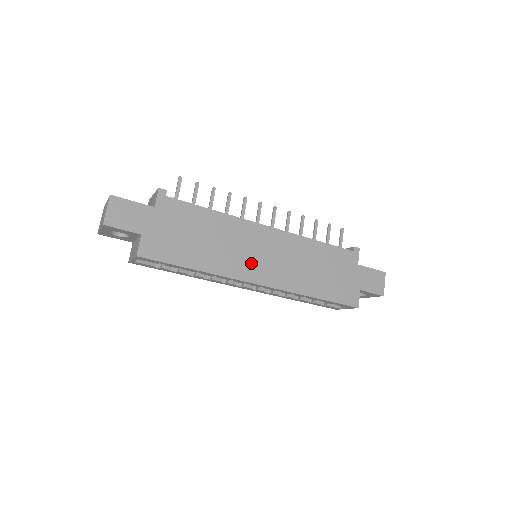
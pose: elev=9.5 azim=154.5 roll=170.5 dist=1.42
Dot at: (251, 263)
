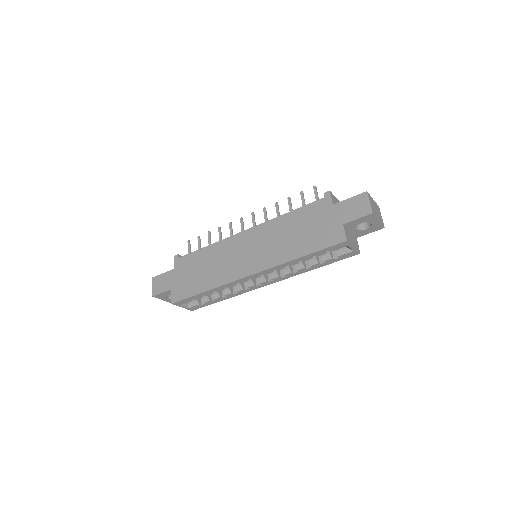
Dot at: (240, 264)
